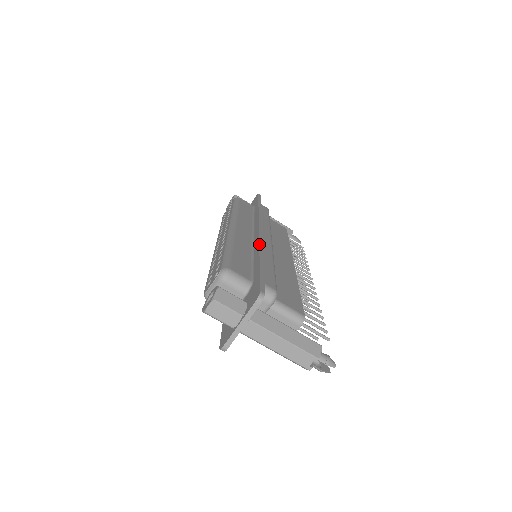
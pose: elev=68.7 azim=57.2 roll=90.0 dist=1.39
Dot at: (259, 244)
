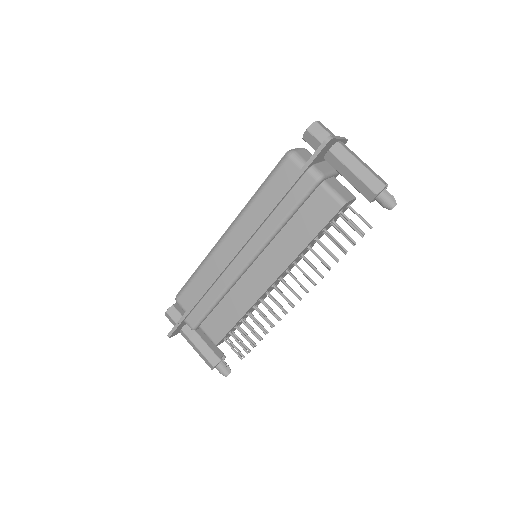
Dot at: occluded
